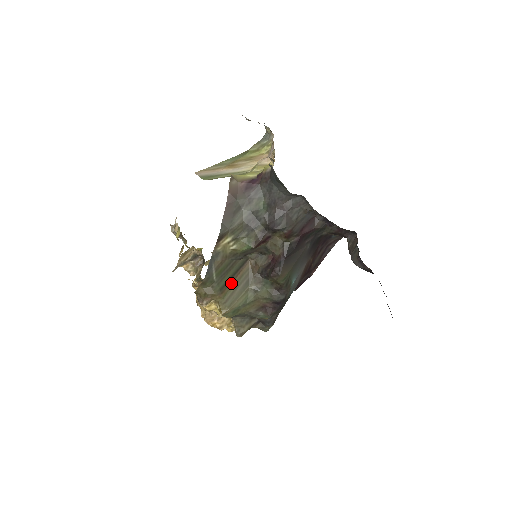
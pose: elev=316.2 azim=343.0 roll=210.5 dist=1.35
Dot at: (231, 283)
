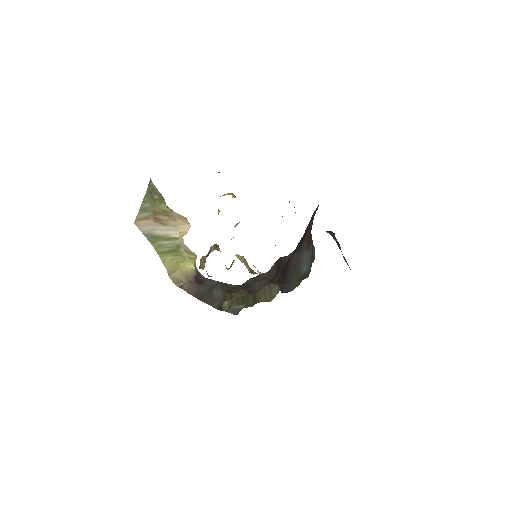
Dot at: (257, 295)
